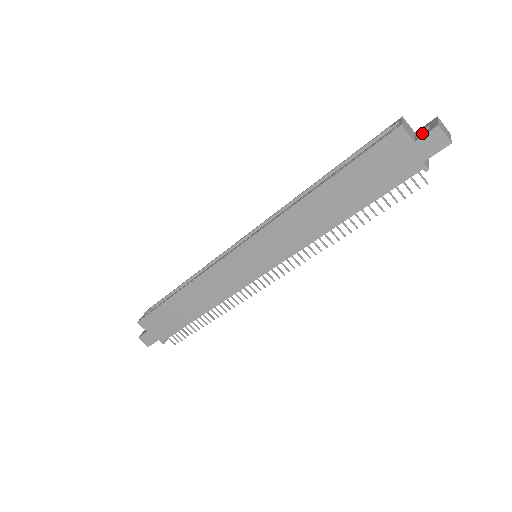
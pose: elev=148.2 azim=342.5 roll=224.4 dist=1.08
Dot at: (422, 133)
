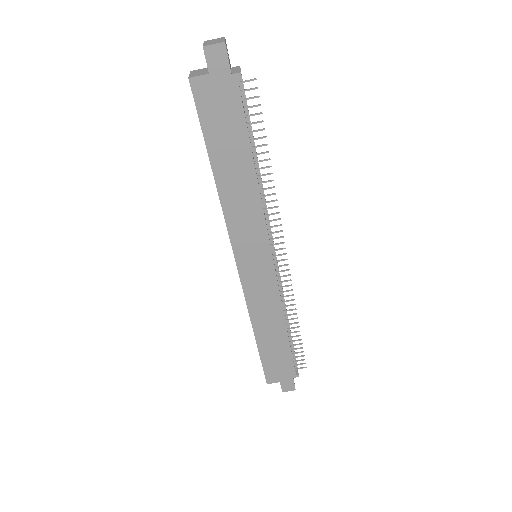
Dot at: (207, 63)
